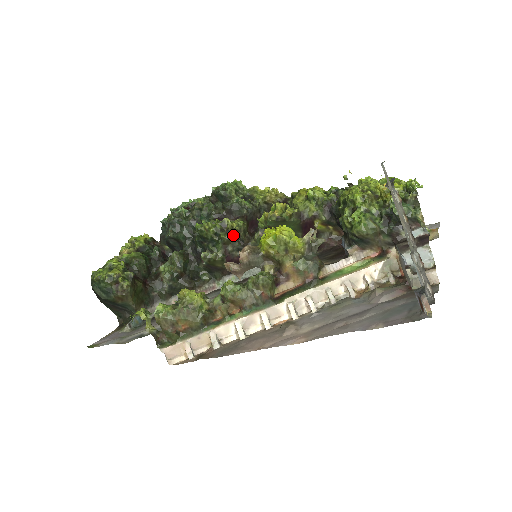
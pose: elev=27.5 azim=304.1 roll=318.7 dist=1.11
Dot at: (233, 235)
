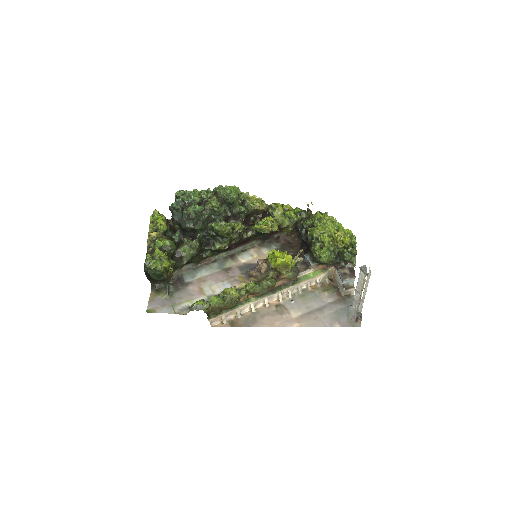
Dot at: (238, 236)
